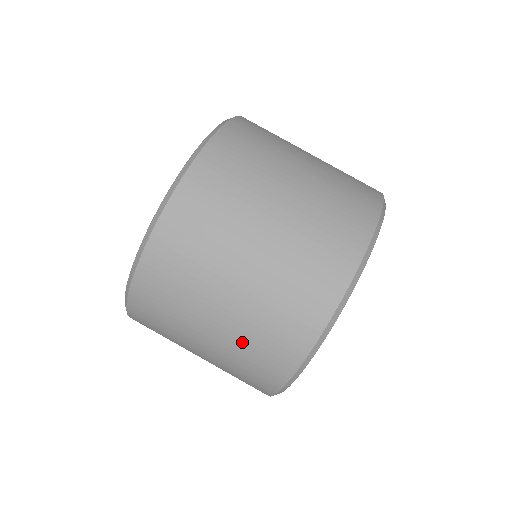
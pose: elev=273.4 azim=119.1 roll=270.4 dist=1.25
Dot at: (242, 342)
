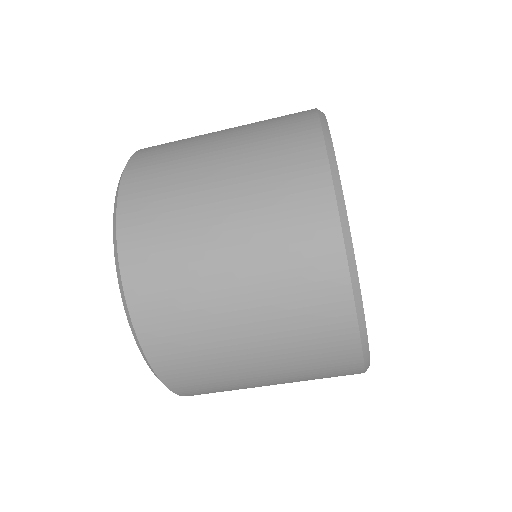
Dot at: (302, 380)
